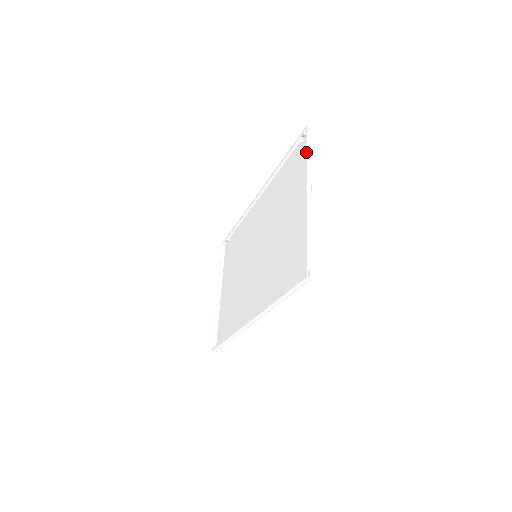
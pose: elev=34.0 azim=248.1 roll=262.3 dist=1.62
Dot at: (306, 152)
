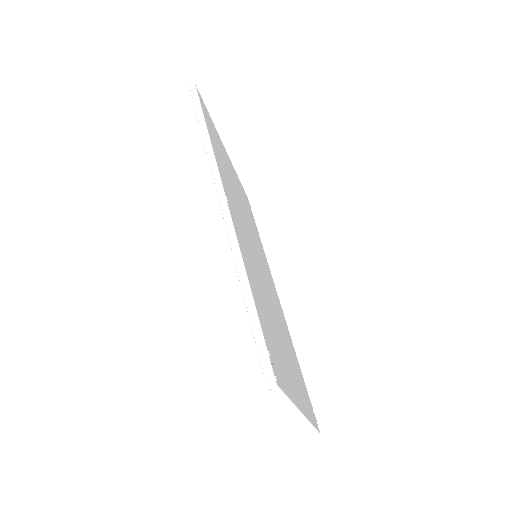
Dot at: occluded
